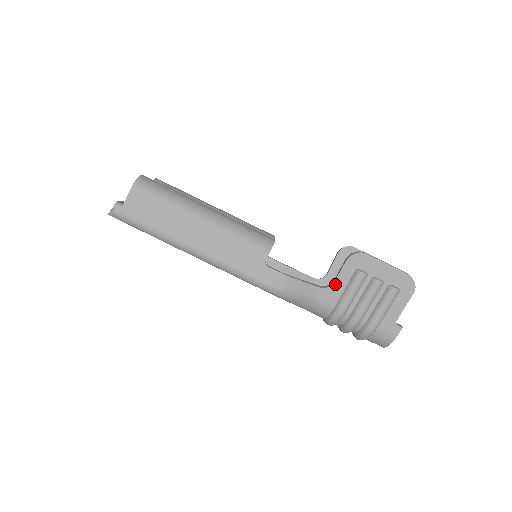
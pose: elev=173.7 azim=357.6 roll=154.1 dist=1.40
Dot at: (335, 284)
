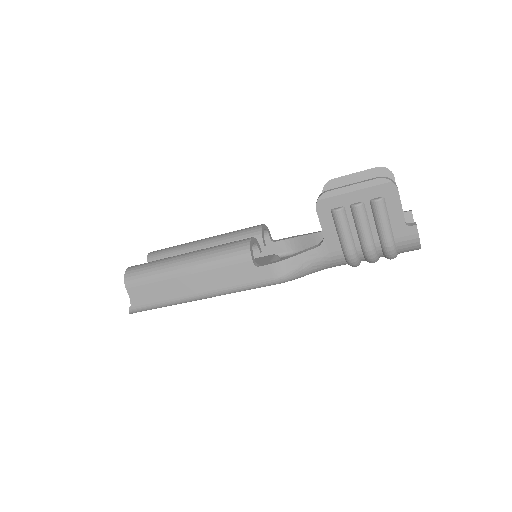
Dot at: (326, 235)
